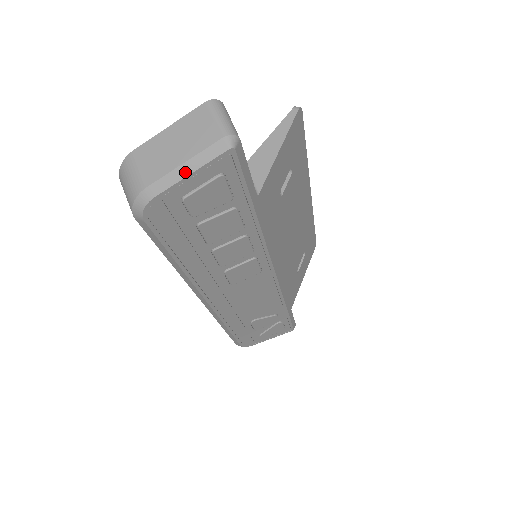
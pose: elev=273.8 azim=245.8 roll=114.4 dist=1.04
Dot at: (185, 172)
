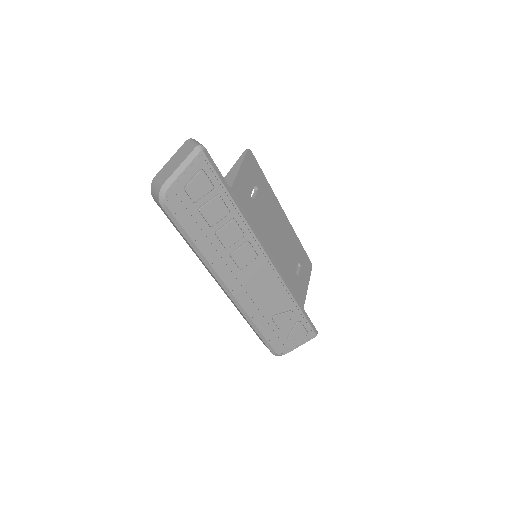
Dot at: (181, 170)
